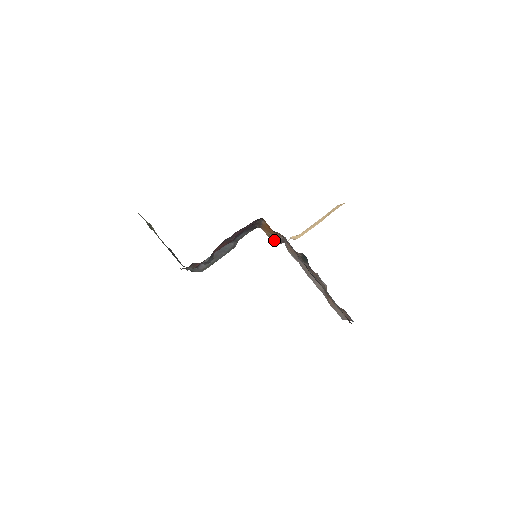
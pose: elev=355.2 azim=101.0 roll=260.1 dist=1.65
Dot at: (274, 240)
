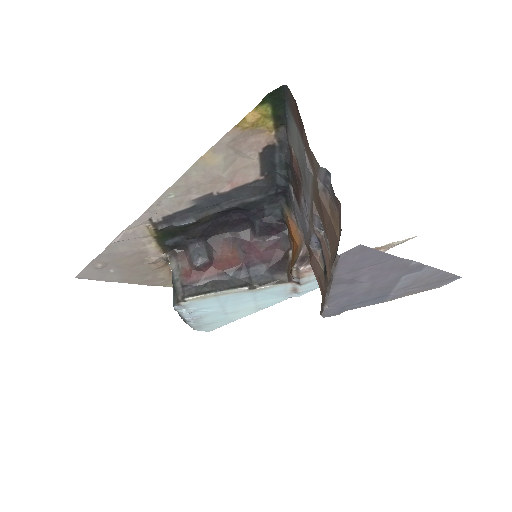
Dot at: (295, 263)
